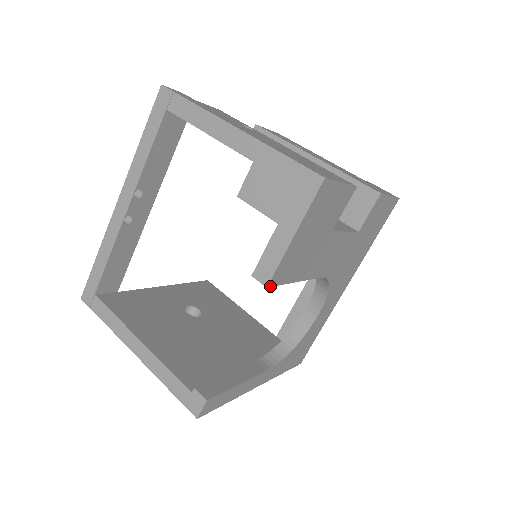
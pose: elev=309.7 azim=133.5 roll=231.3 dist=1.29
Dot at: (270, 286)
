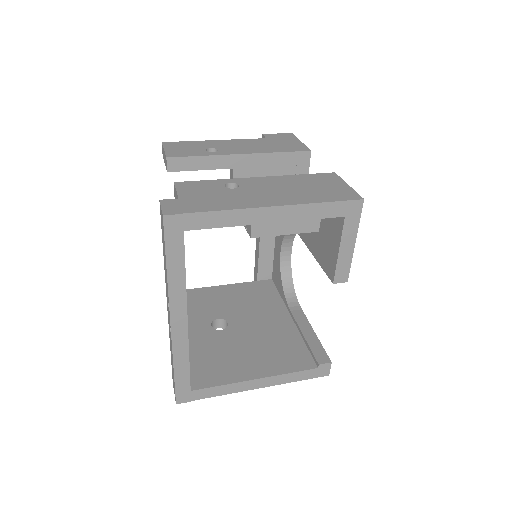
Dot at: (345, 279)
